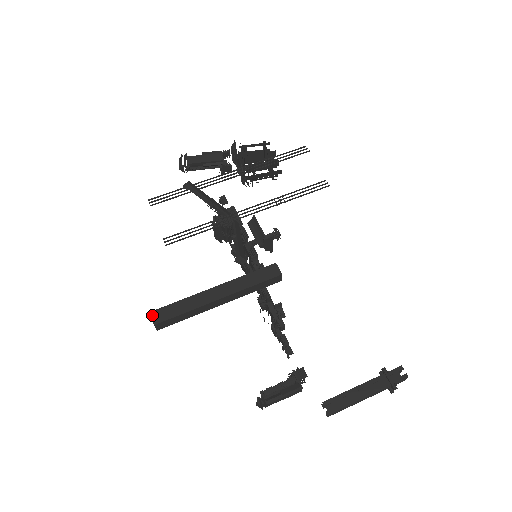
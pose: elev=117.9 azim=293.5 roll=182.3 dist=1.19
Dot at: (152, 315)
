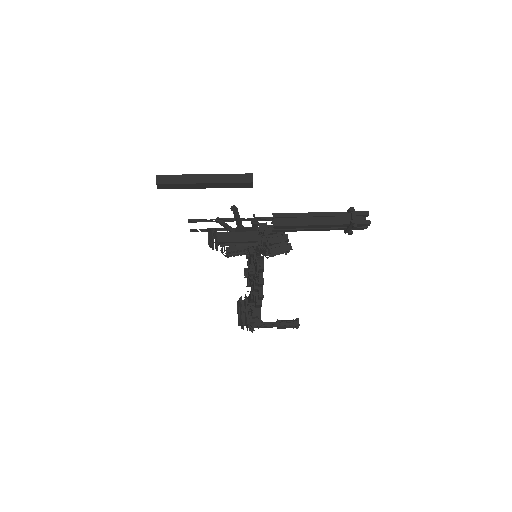
Dot at: occluded
